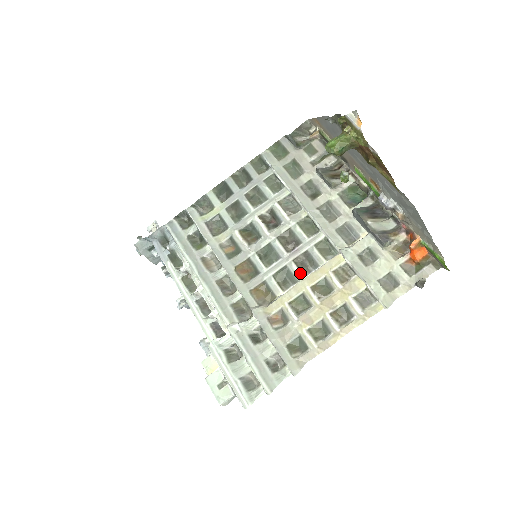
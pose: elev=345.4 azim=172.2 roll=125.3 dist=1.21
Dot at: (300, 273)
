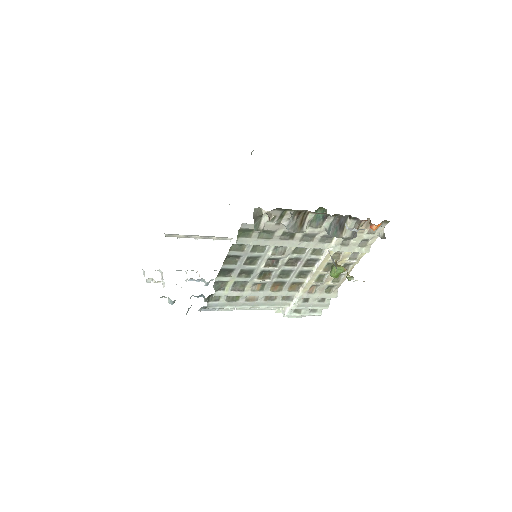
Dot at: (310, 268)
